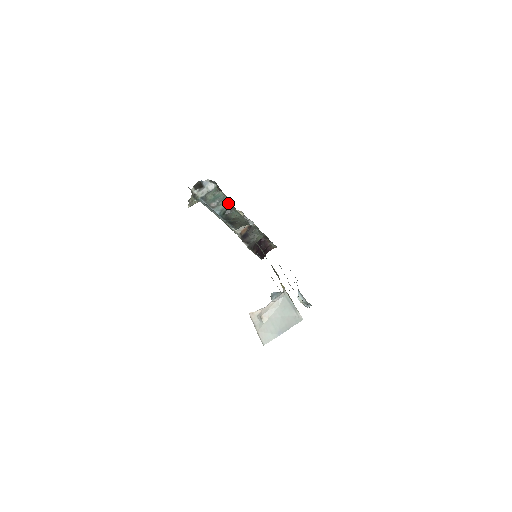
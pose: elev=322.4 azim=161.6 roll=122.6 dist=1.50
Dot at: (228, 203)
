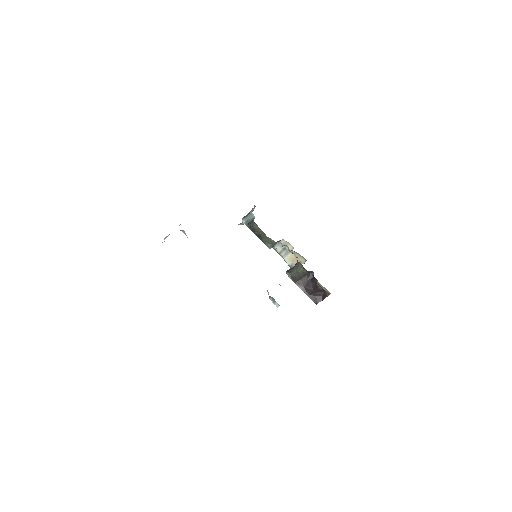
Dot at: (253, 216)
